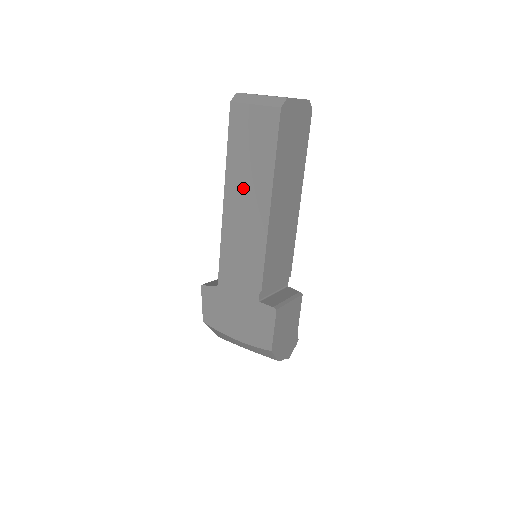
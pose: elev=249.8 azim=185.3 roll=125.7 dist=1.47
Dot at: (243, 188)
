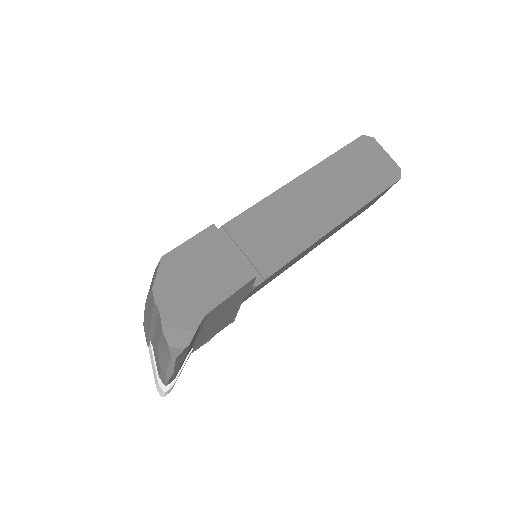
Dot at: occluded
